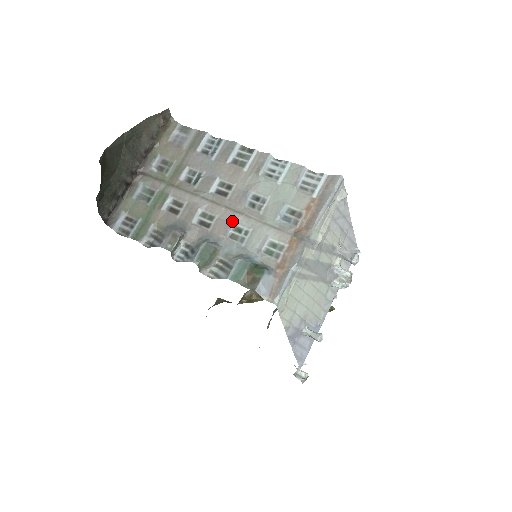
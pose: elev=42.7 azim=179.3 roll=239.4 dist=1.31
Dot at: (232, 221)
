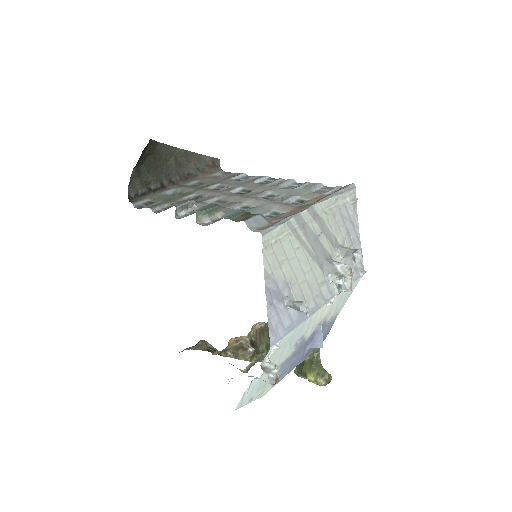
Dot at: (243, 202)
